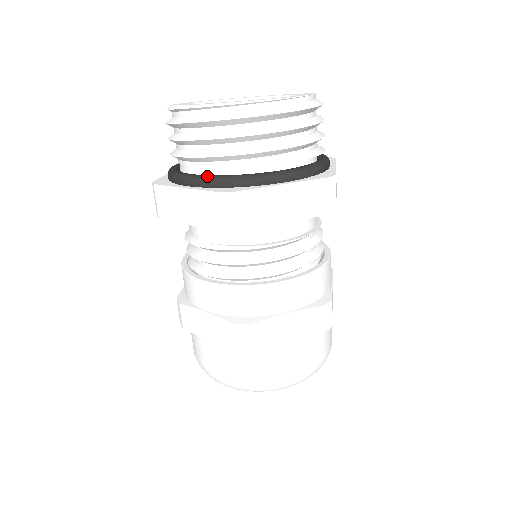
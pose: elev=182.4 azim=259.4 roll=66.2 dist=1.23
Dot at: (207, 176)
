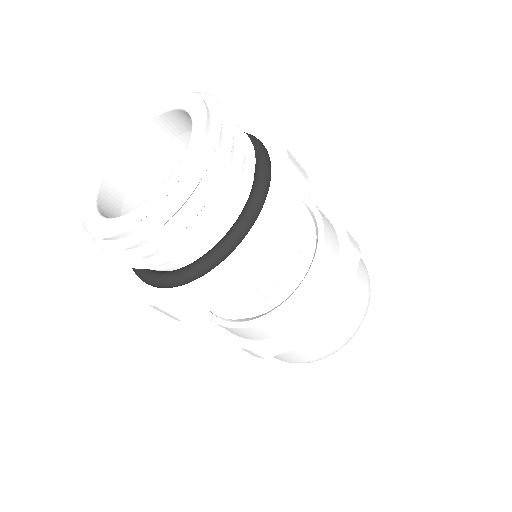
Dot at: (140, 273)
